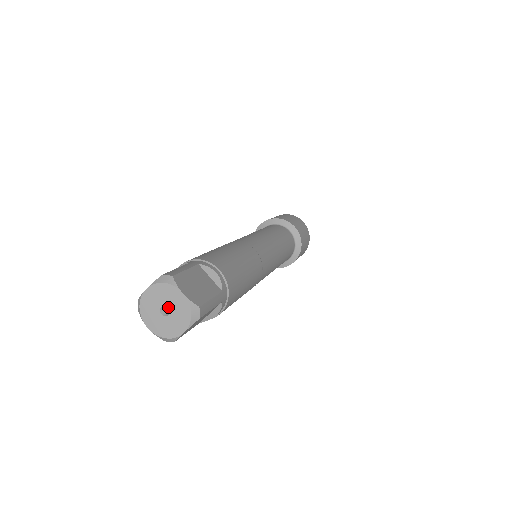
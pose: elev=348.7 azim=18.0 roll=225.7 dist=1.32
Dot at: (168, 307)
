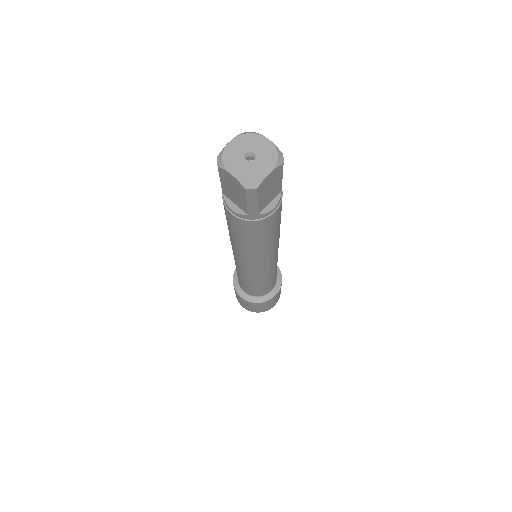
Dot at: (253, 153)
